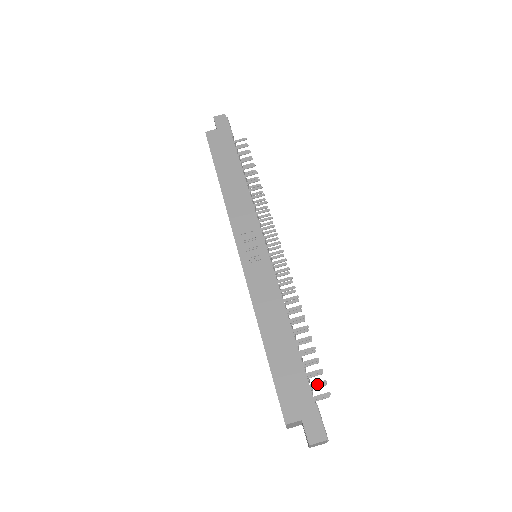
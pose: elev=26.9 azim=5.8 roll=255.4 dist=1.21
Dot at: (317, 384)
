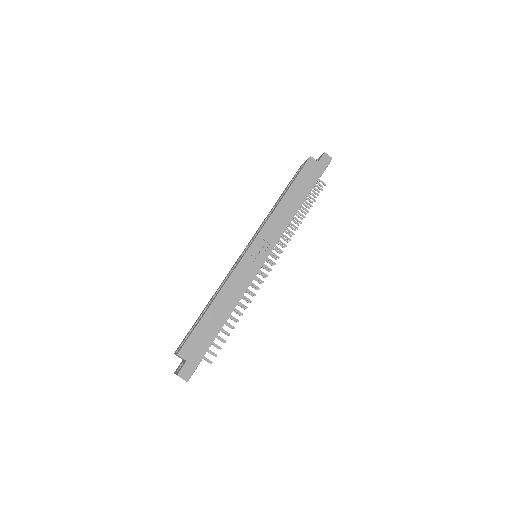
Dot at: (211, 352)
